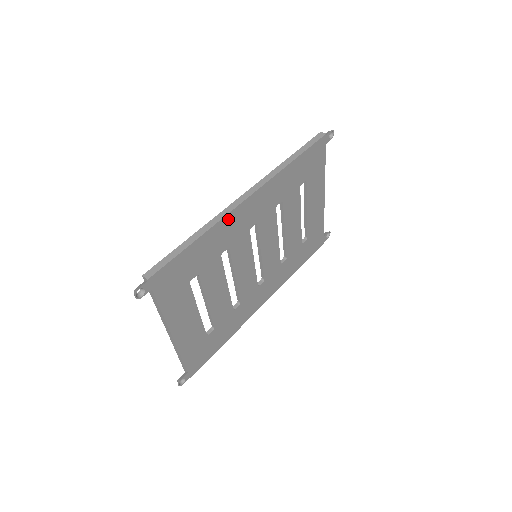
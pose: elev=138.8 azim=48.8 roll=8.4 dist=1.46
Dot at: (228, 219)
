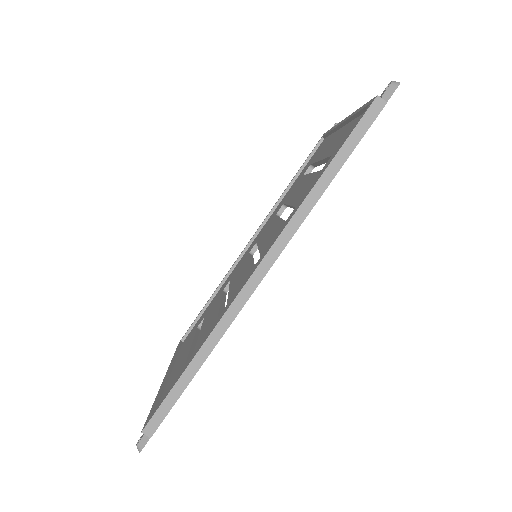
Dot at: (235, 315)
